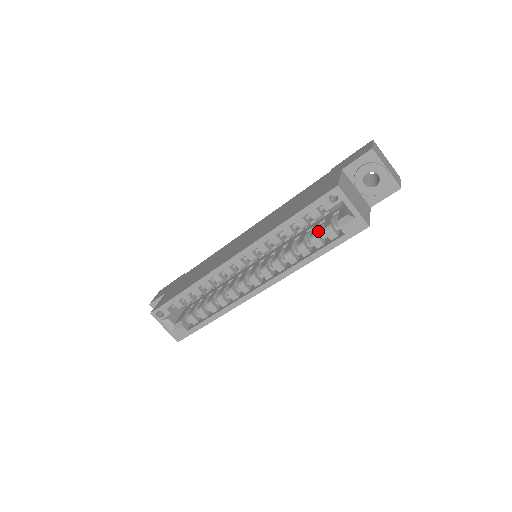
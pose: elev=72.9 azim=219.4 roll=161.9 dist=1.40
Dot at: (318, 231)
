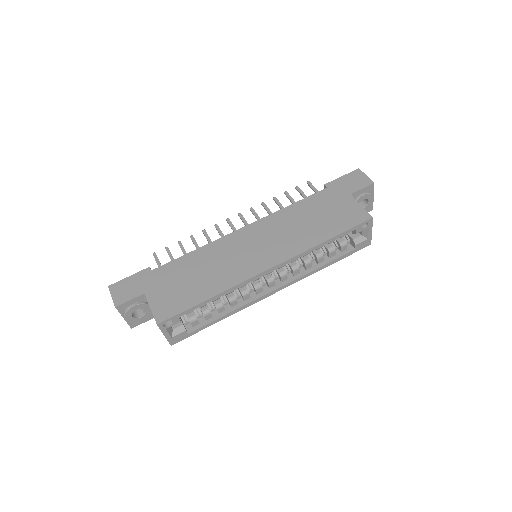
Dot at: (331, 243)
